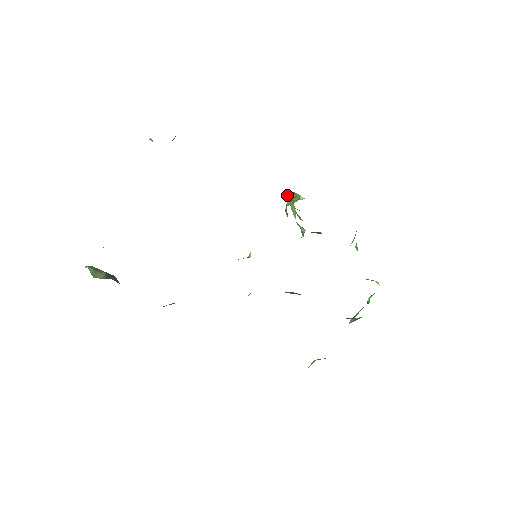
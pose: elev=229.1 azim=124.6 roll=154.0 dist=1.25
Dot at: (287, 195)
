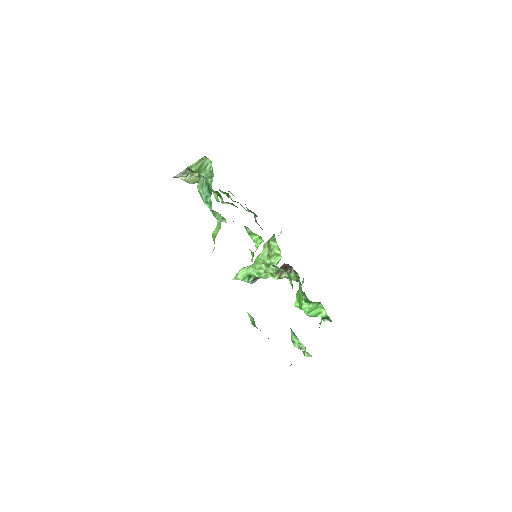
Dot at: (240, 269)
